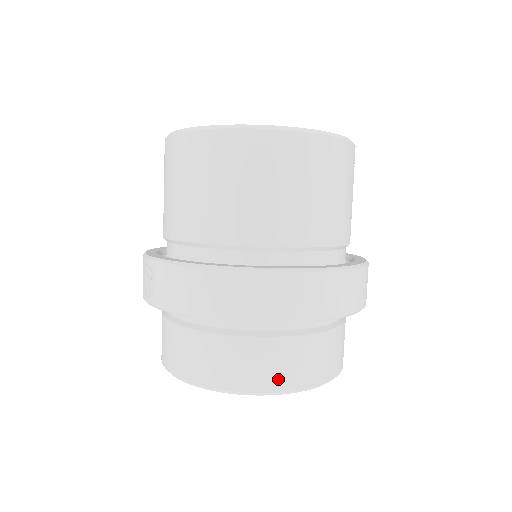
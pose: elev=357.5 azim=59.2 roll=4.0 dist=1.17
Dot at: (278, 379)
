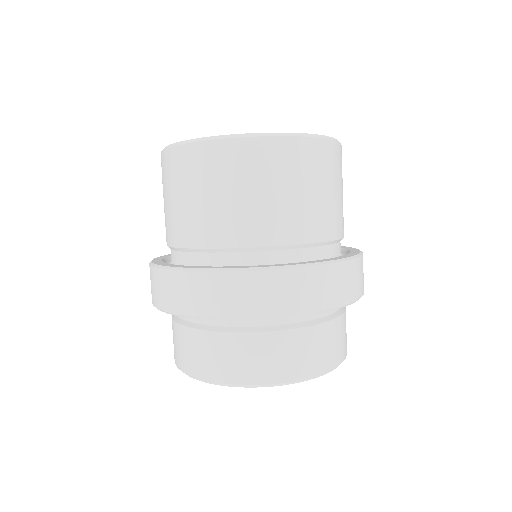
Dot at: (216, 370)
